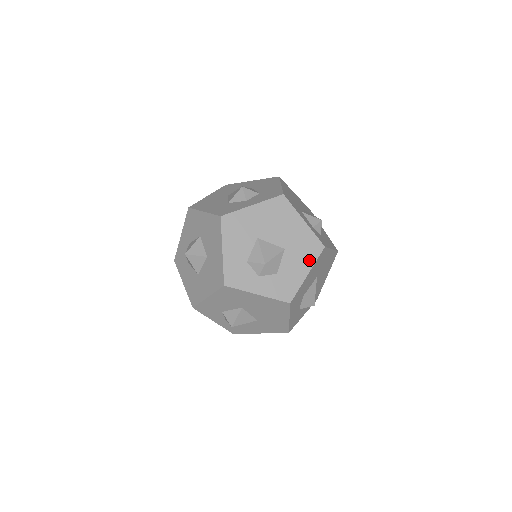
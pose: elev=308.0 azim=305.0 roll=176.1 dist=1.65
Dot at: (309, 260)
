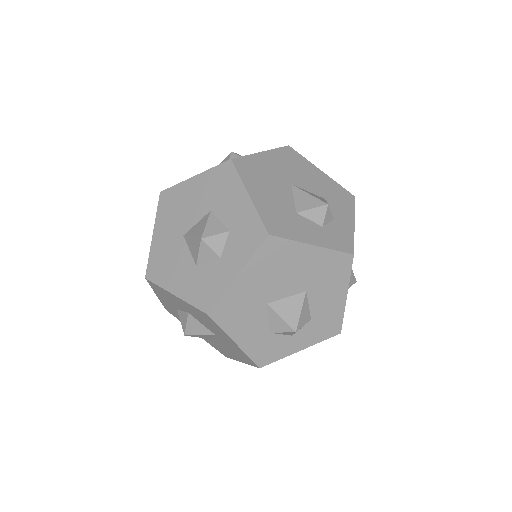
Dot at: (341, 281)
